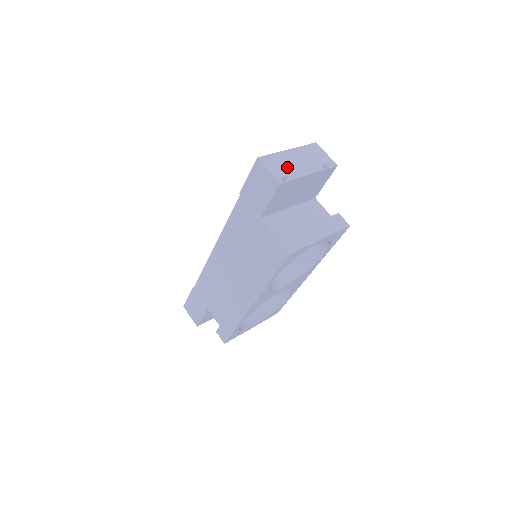
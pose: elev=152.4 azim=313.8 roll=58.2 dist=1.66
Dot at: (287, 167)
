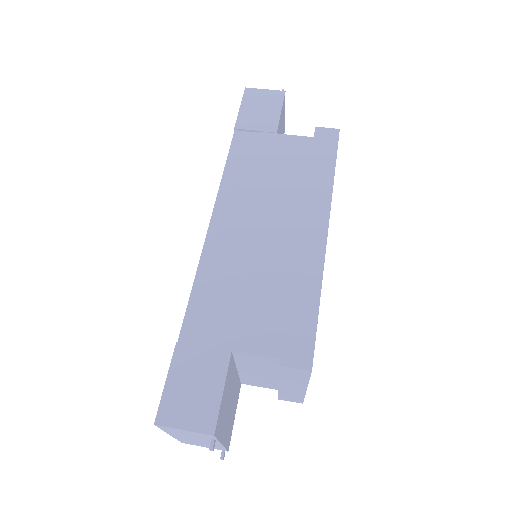
Dot at: occluded
